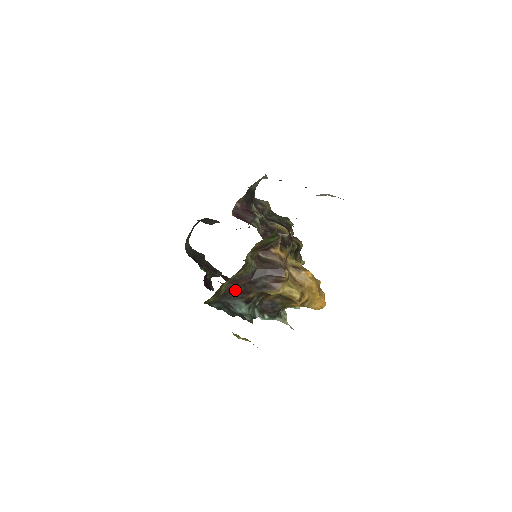
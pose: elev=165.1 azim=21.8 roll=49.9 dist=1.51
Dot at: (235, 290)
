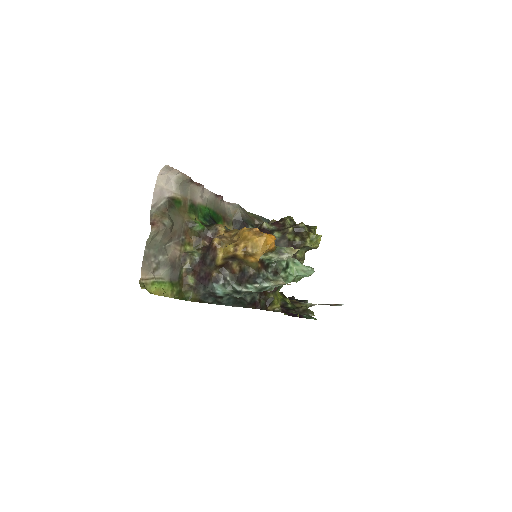
Dot at: (201, 278)
